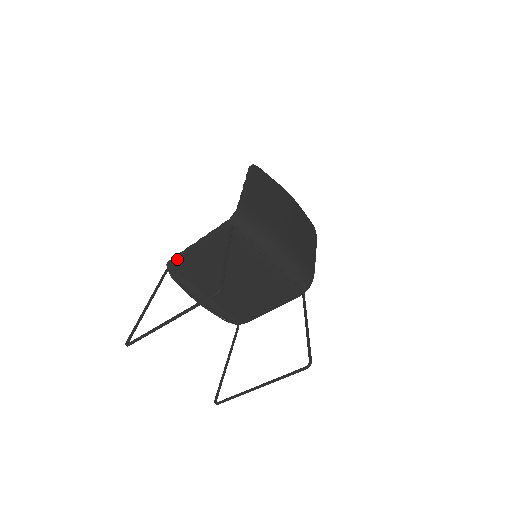
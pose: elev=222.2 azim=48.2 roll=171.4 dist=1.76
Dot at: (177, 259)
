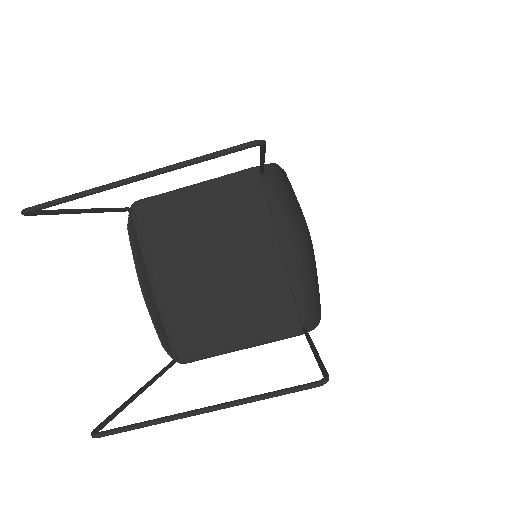
Dot at: (154, 199)
